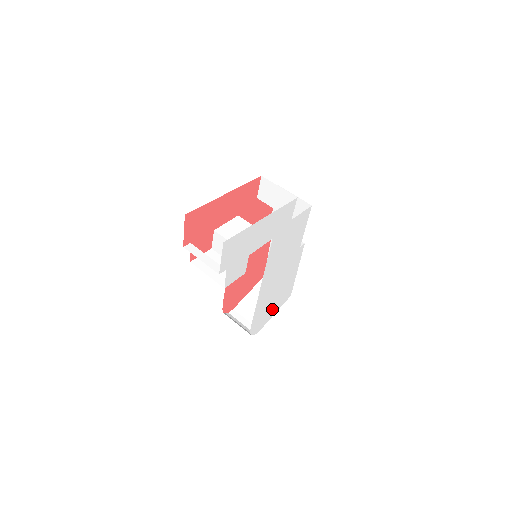
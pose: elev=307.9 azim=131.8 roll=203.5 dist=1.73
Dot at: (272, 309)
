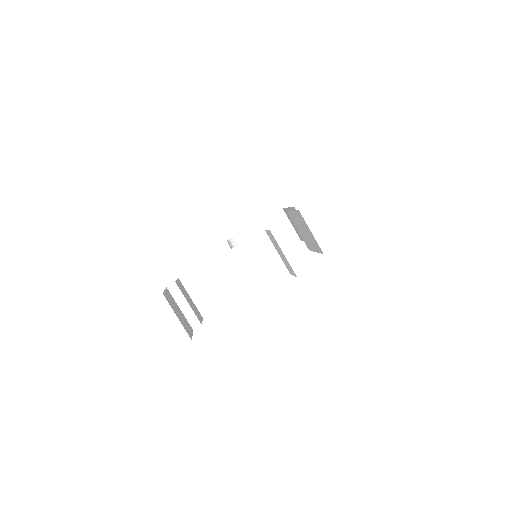
Dot at: occluded
